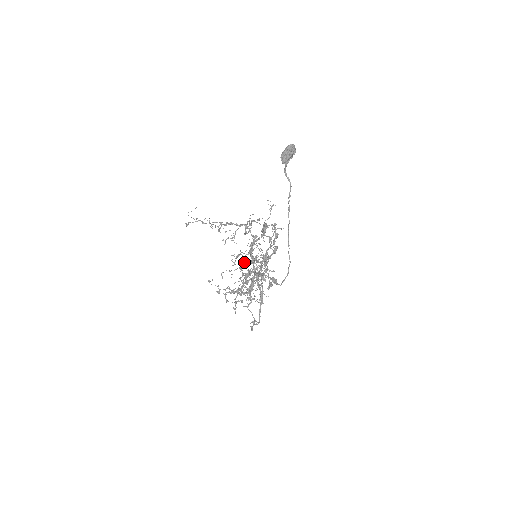
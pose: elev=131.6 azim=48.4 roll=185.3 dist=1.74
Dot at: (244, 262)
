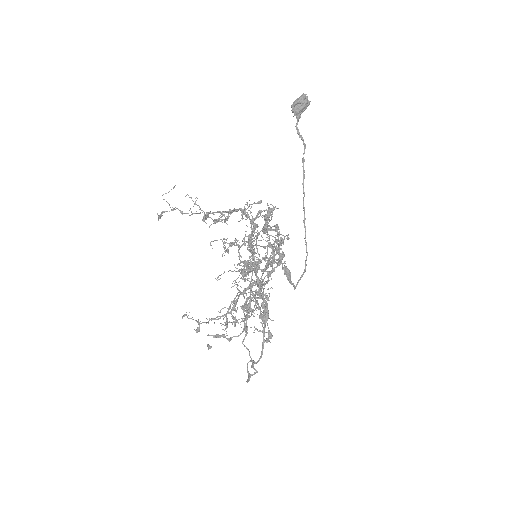
Dot at: occluded
